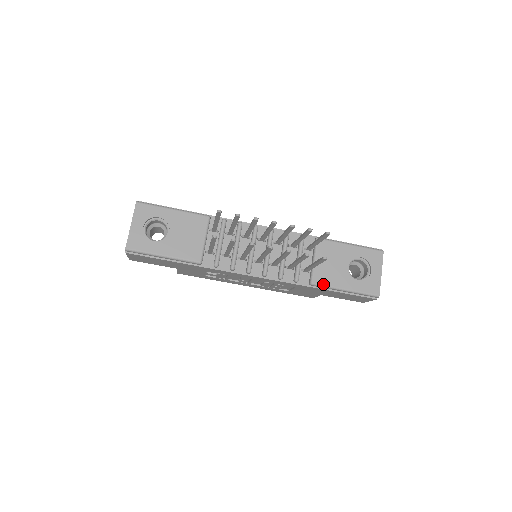
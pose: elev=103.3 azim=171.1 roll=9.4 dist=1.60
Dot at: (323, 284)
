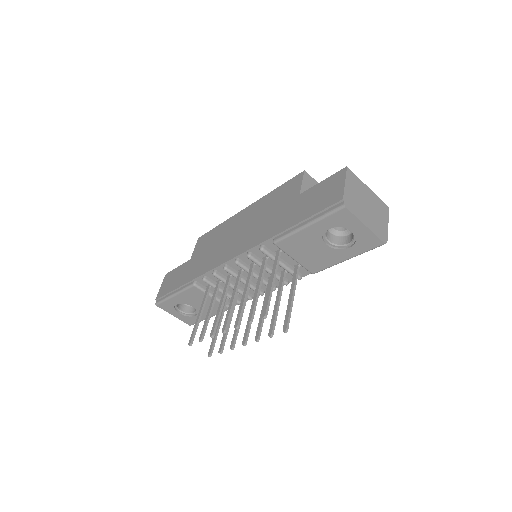
Dot at: (322, 269)
